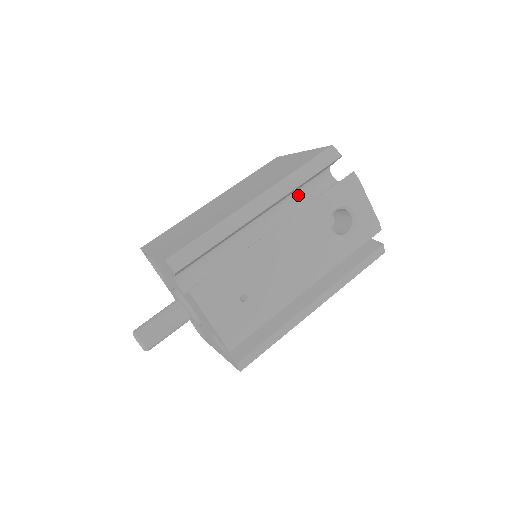
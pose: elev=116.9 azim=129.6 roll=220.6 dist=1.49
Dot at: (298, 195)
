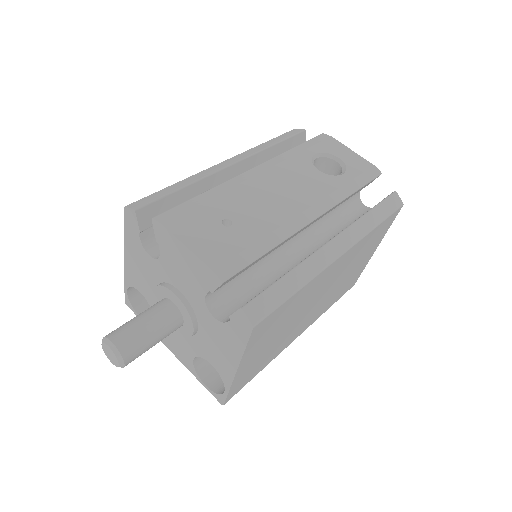
Dot at: occluded
